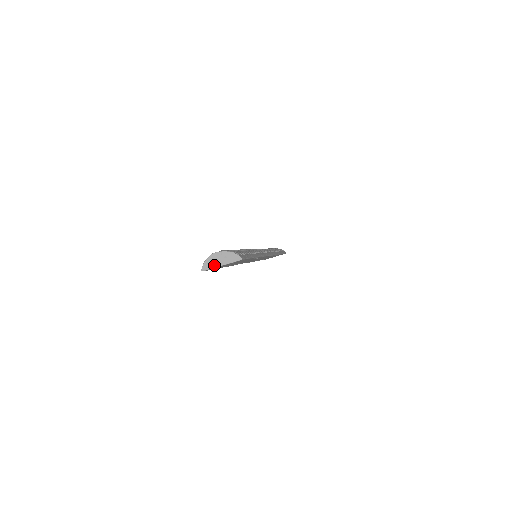
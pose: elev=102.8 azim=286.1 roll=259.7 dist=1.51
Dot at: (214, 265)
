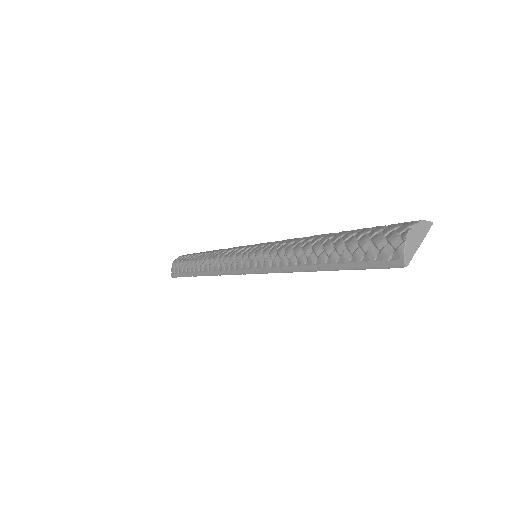
Dot at: (414, 249)
